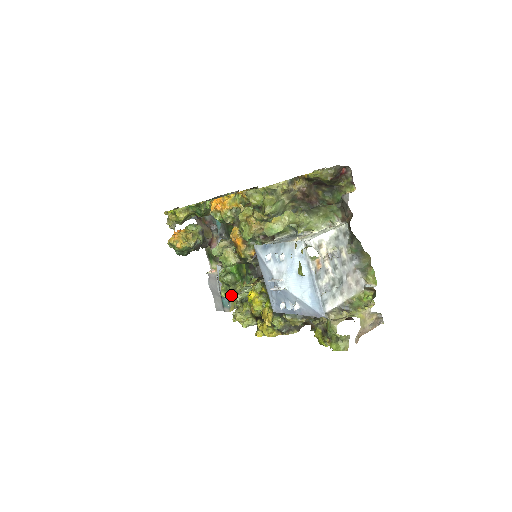
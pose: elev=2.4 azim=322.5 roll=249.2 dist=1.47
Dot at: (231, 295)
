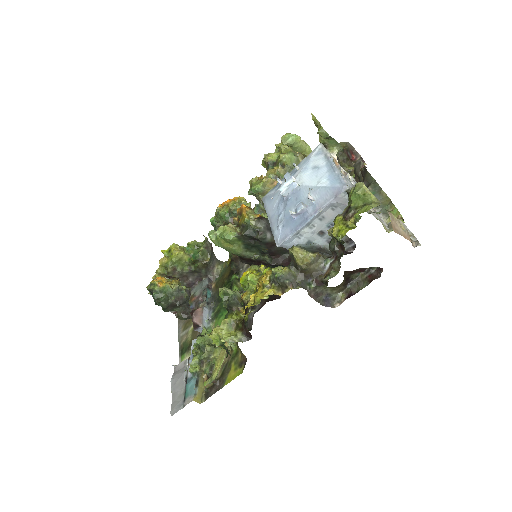
Dot at: (201, 378)
